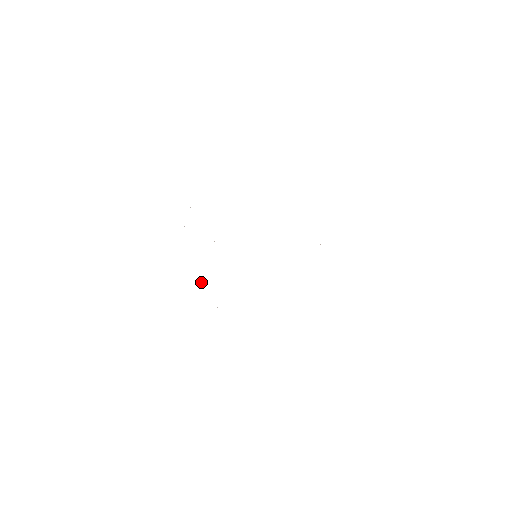
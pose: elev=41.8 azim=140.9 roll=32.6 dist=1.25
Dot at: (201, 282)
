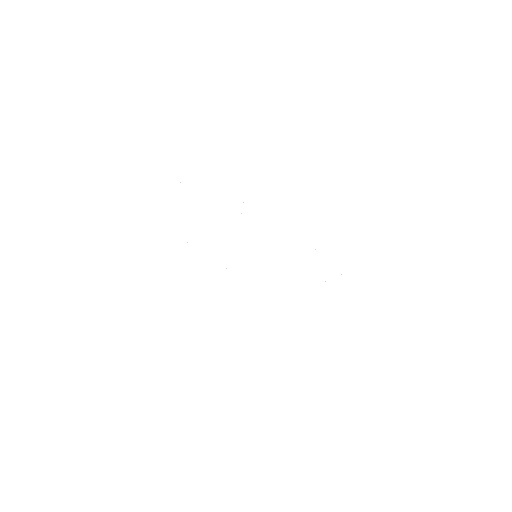
Dot at: occluded
